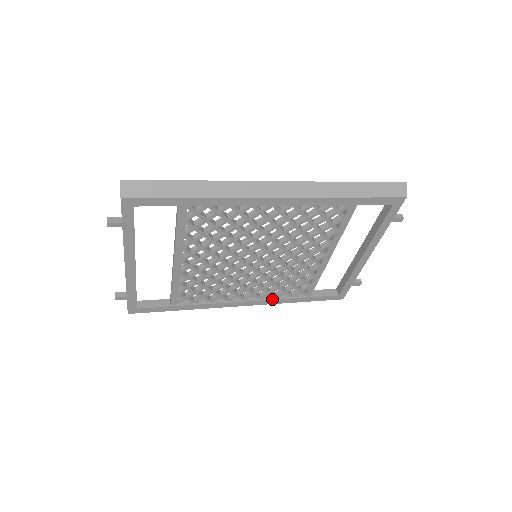
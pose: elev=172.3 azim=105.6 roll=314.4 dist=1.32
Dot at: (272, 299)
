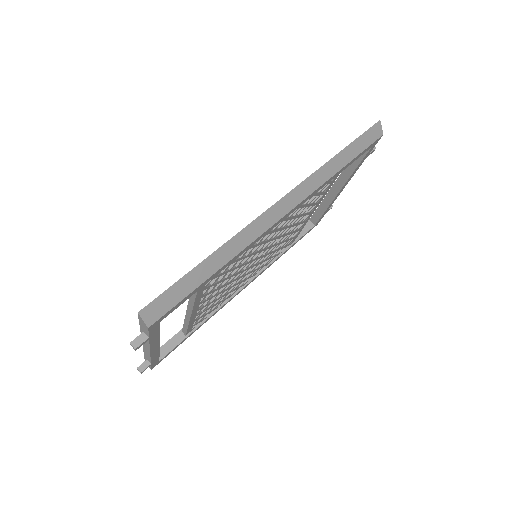
Dot at: (266, 267)
